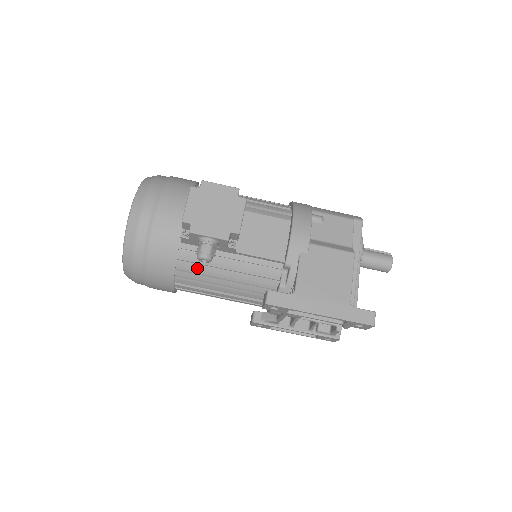
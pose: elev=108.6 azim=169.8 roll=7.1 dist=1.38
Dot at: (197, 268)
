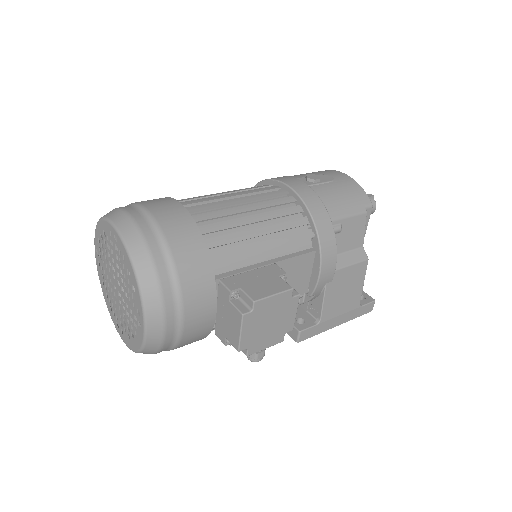
Dot at: occluded
